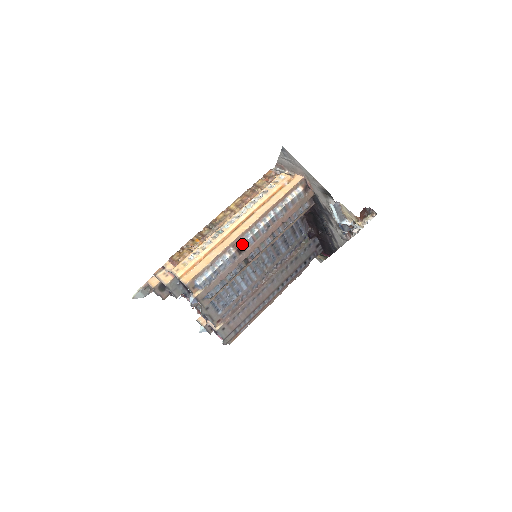
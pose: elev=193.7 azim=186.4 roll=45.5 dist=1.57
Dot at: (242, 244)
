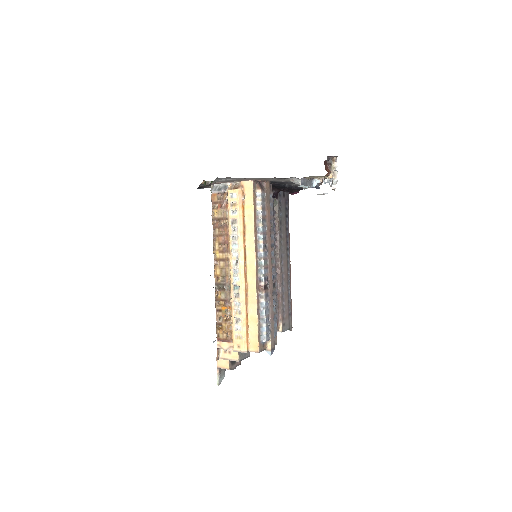
Dot at: (263, 282)
